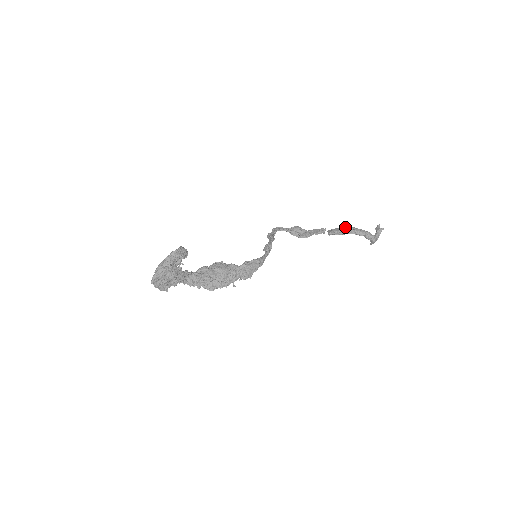
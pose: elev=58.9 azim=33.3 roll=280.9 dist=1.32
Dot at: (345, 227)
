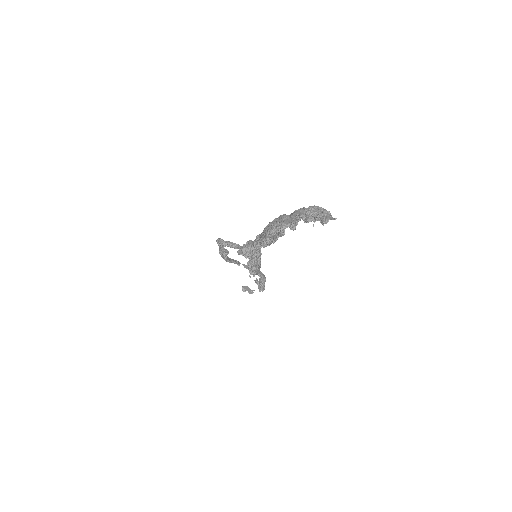
Dot at: occluded
